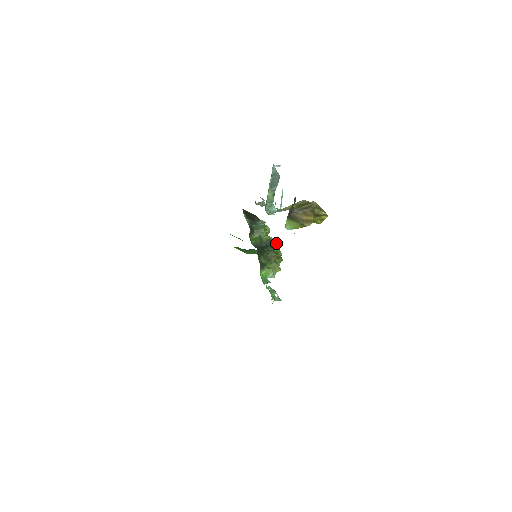
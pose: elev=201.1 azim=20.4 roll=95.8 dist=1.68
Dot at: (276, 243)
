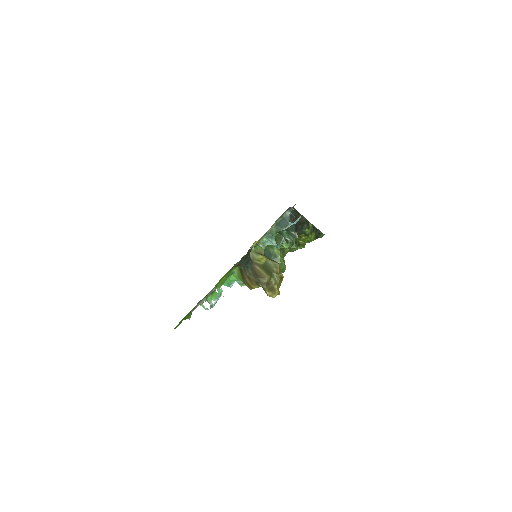
Dot at: occluded
